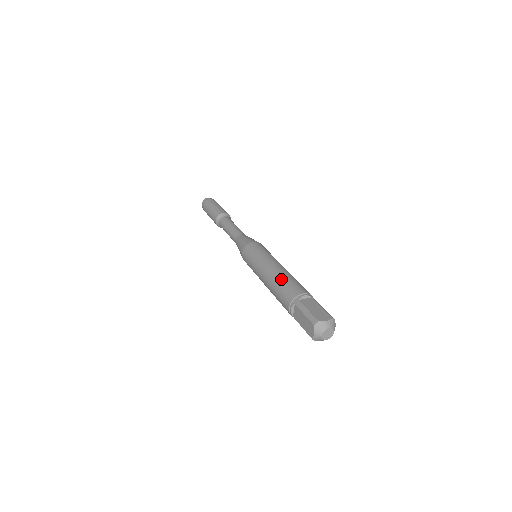
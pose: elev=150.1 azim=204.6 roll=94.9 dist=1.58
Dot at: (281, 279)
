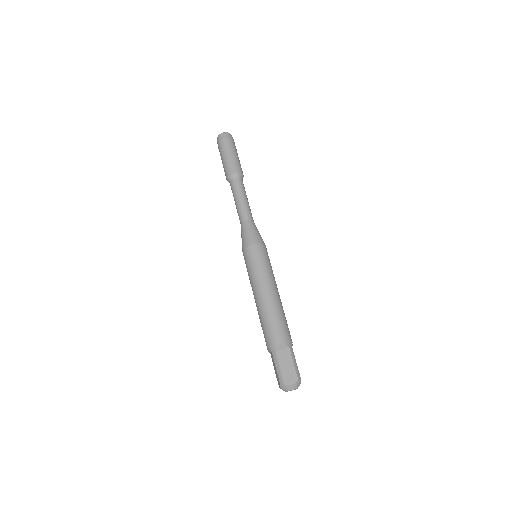
Dot at: (267, 316)
